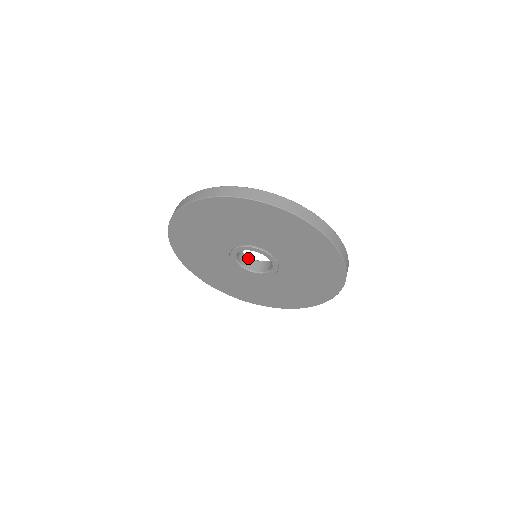
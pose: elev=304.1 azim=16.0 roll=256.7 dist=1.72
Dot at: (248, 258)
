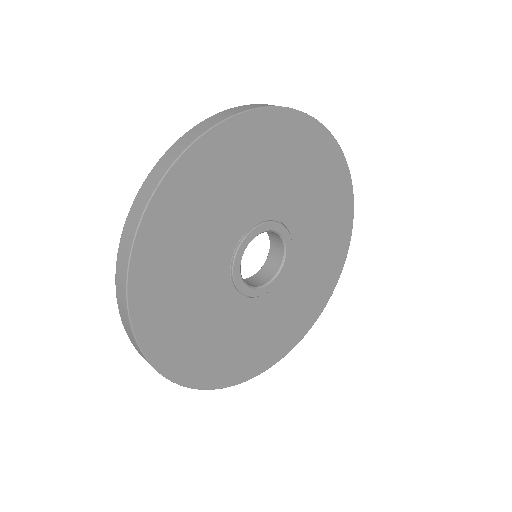
Dot at: occluded
